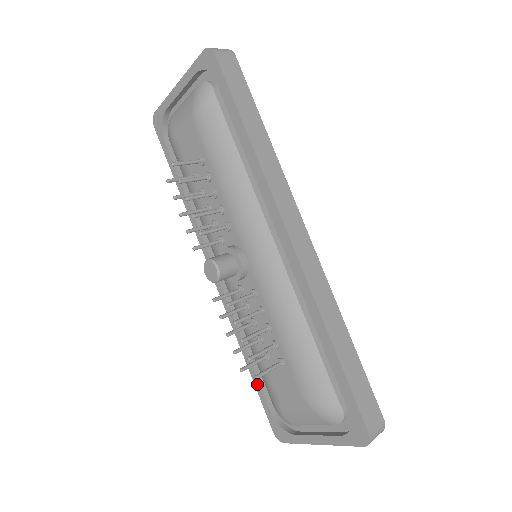
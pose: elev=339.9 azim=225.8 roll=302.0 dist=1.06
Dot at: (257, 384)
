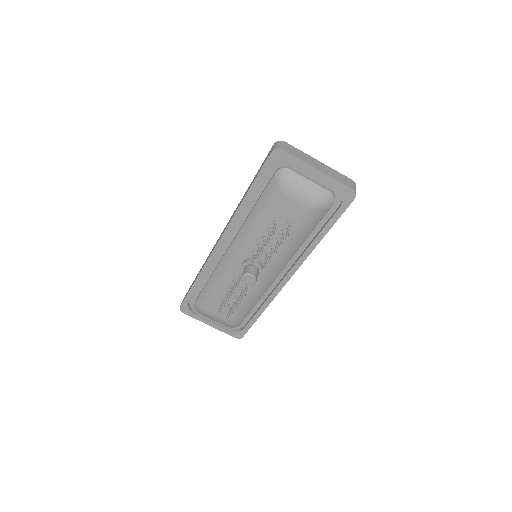
Dot at: (193, 291)
